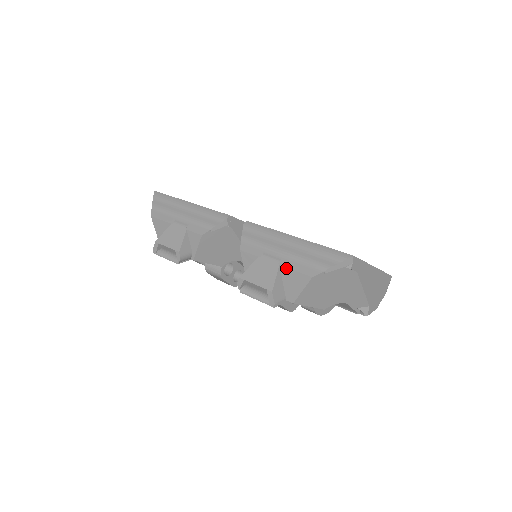
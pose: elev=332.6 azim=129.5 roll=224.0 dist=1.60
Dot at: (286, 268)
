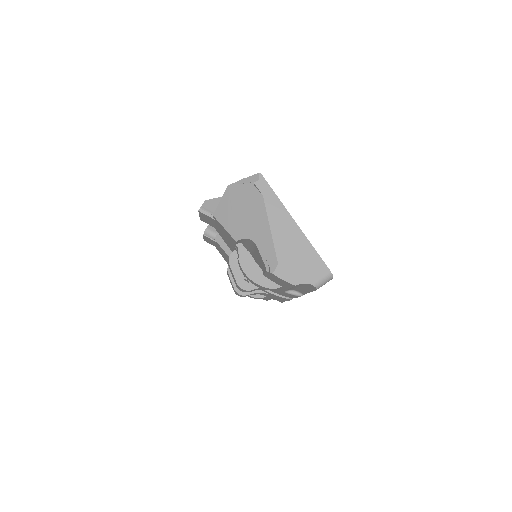
Dot at: occluded
